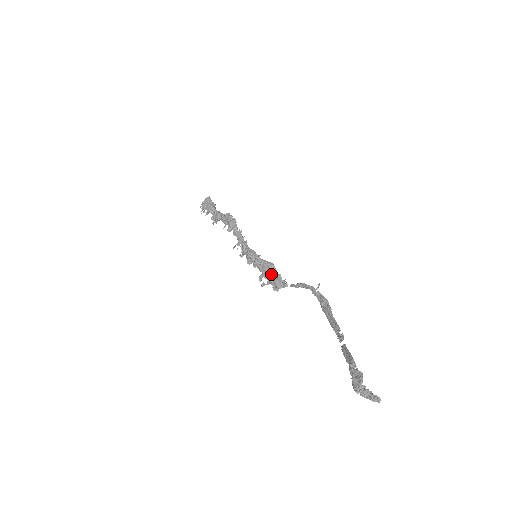
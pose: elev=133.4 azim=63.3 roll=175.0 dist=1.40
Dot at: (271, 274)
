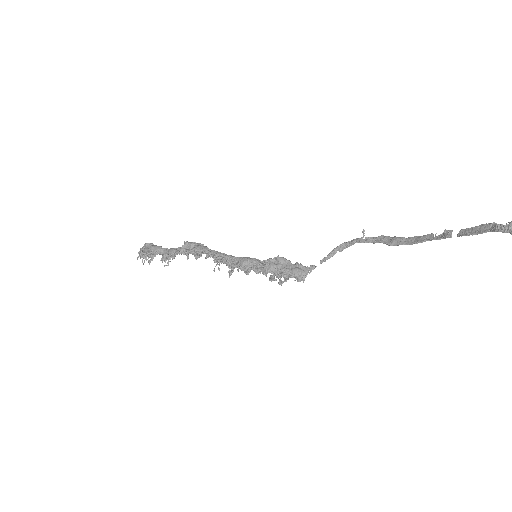
Dot at: (285, 267)
